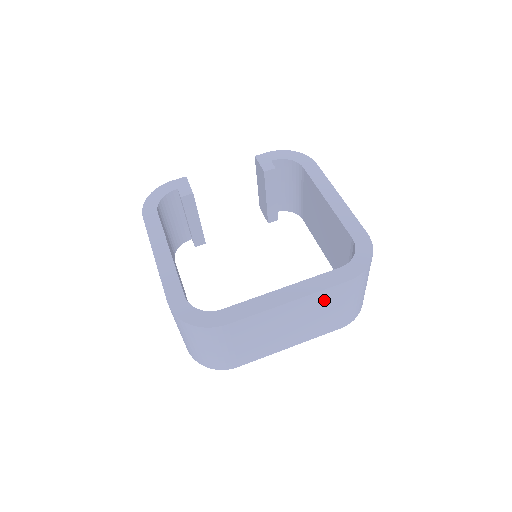
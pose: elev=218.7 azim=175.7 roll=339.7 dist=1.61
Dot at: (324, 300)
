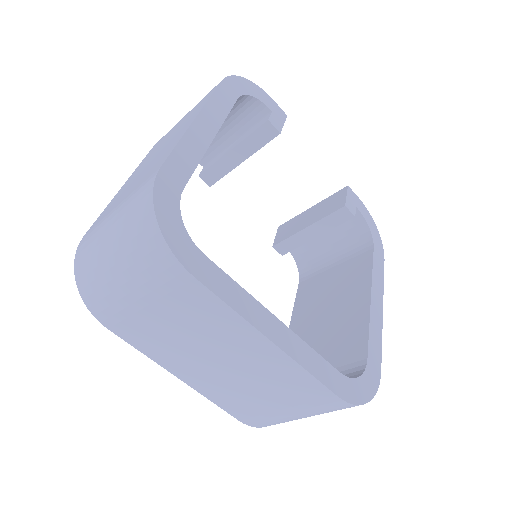
Dot at: (289, 382)
